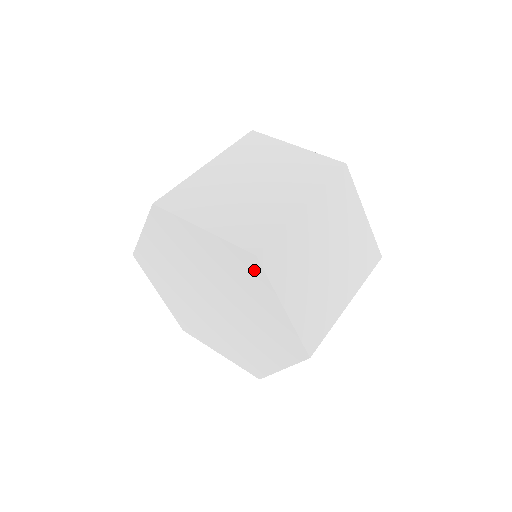
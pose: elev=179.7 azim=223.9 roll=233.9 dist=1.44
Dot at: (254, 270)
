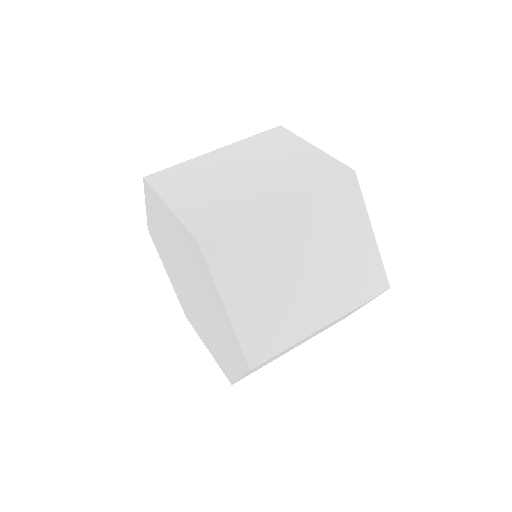
Dot at: (152, 195)
